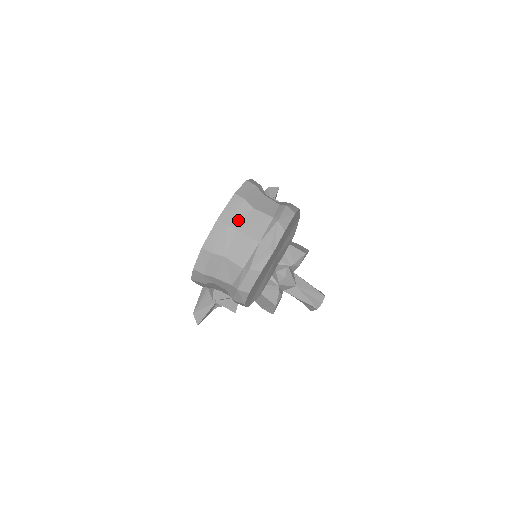
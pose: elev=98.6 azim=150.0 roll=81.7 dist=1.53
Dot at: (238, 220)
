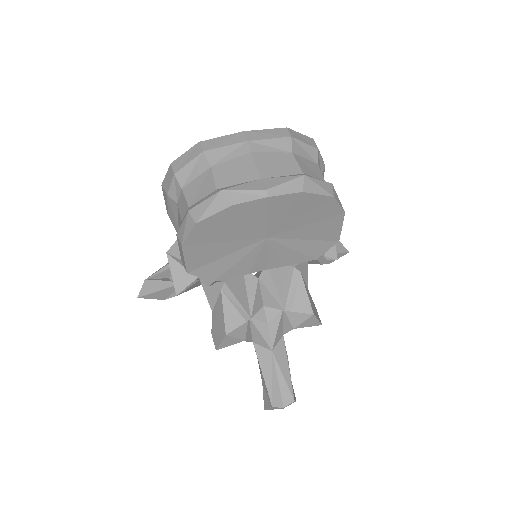
Dot at: (263, 147)
